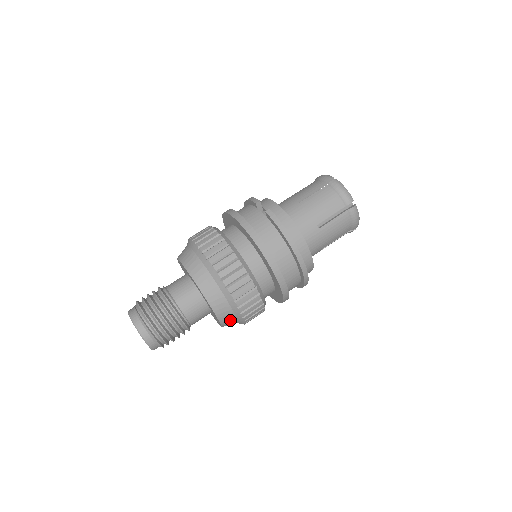
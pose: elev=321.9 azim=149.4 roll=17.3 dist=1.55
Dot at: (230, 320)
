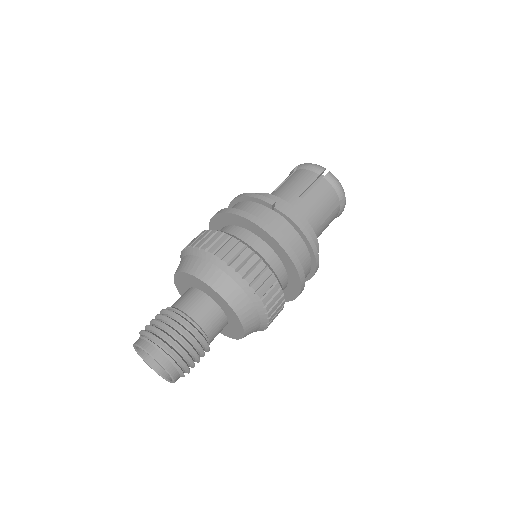
Dot at: (250, 333)
